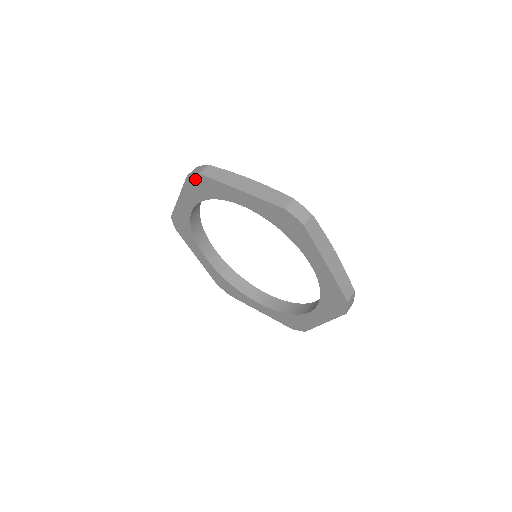
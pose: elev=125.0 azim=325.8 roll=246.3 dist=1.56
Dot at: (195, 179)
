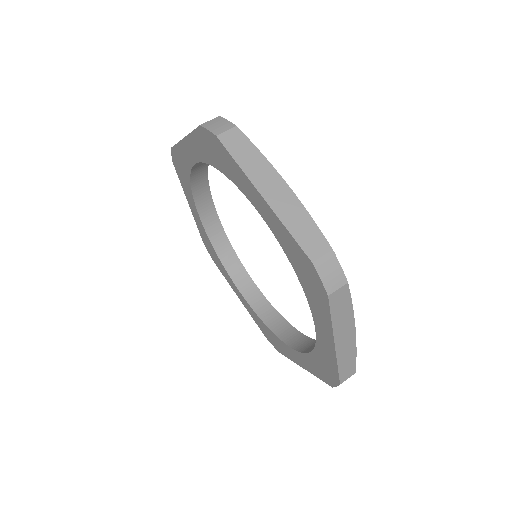
Dot at: (209, 137)
